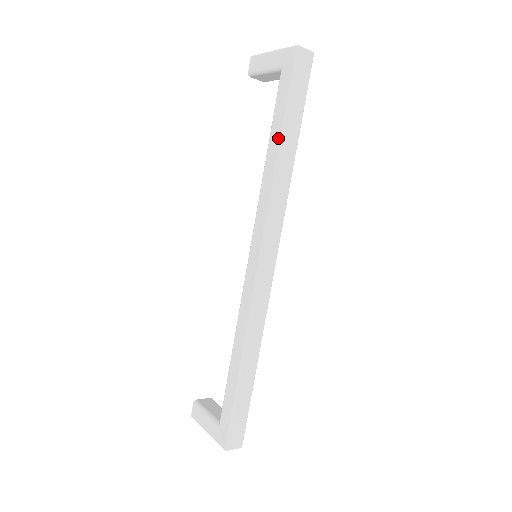
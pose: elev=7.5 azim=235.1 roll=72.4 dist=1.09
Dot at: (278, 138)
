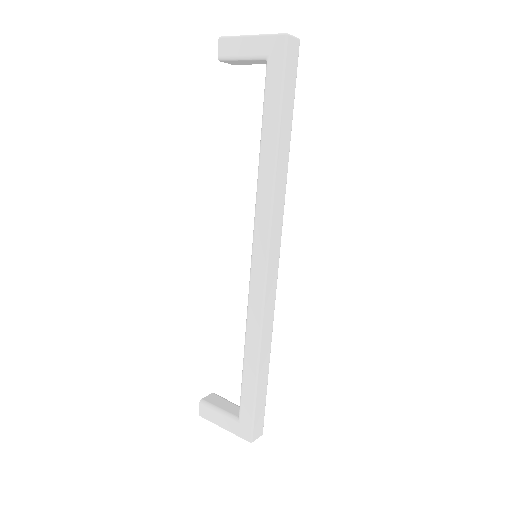
Dot at: (274, 136)
